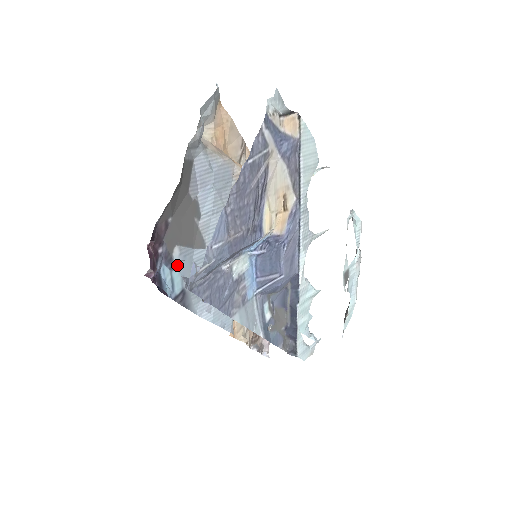
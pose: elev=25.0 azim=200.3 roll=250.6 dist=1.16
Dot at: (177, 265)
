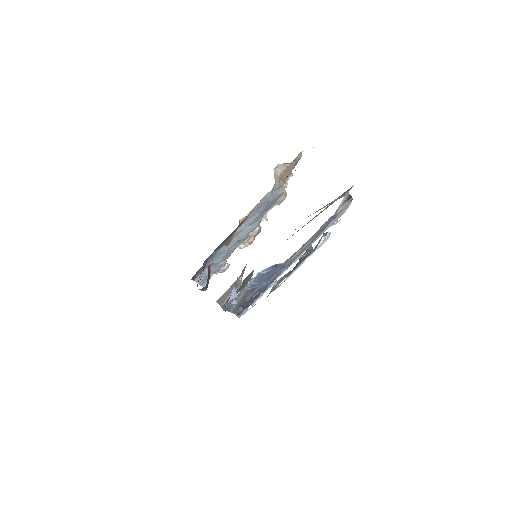
Dot at: occluded
